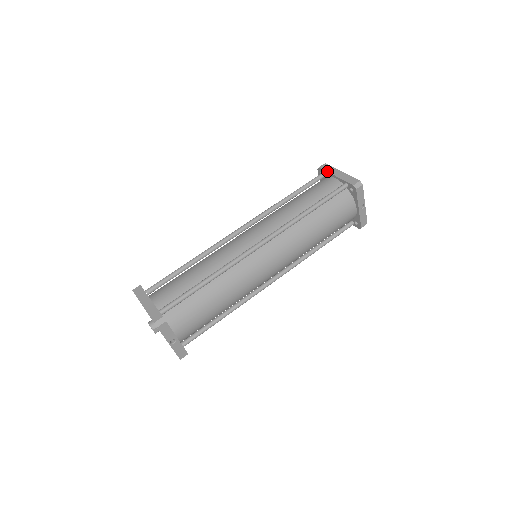
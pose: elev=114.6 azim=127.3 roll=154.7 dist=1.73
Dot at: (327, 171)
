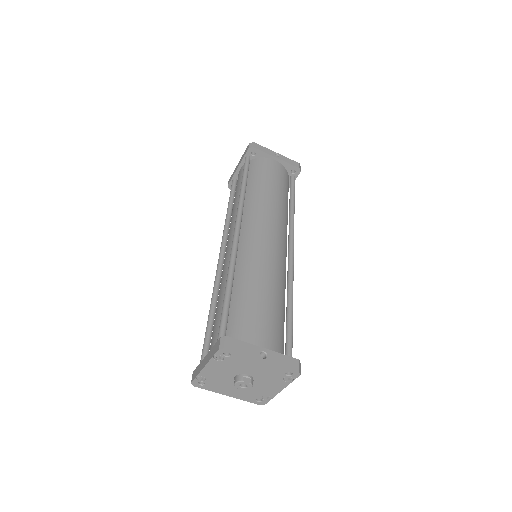
Dot at: (232, 177)
